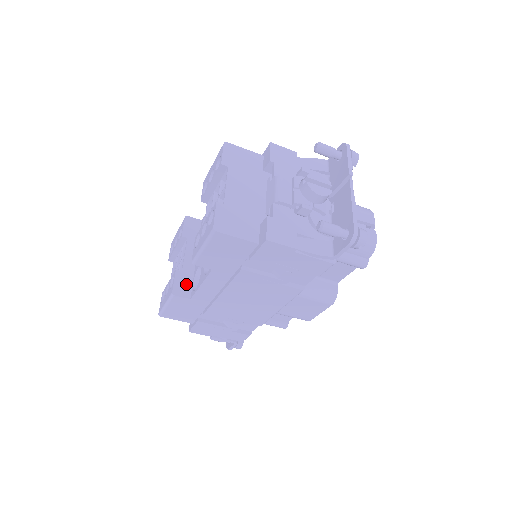
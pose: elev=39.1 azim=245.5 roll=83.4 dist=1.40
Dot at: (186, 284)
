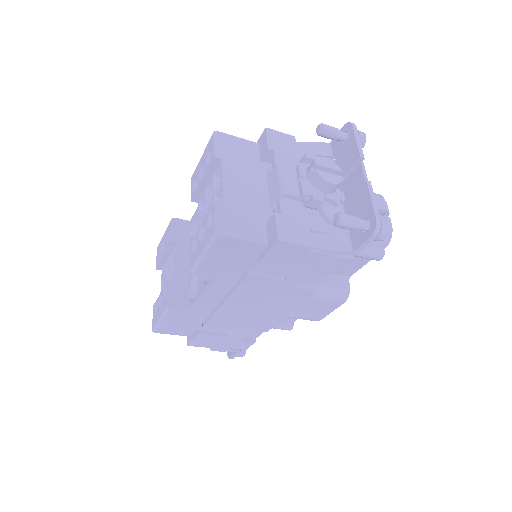
Dot at: (181, 295)
